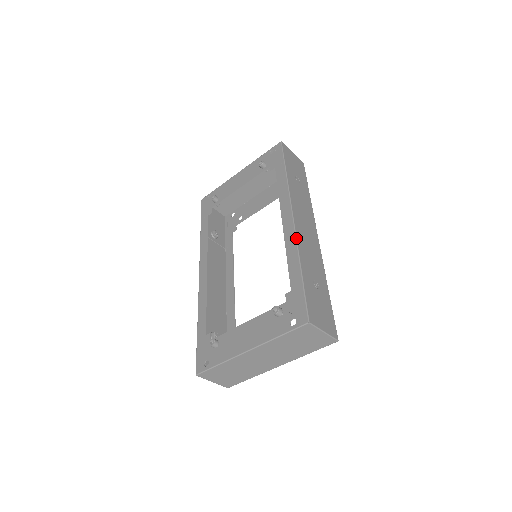
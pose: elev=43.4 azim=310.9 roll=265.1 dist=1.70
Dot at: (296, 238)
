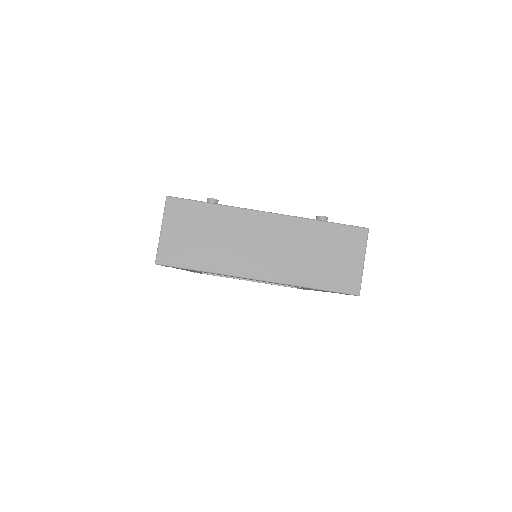
Dot at: occluded
